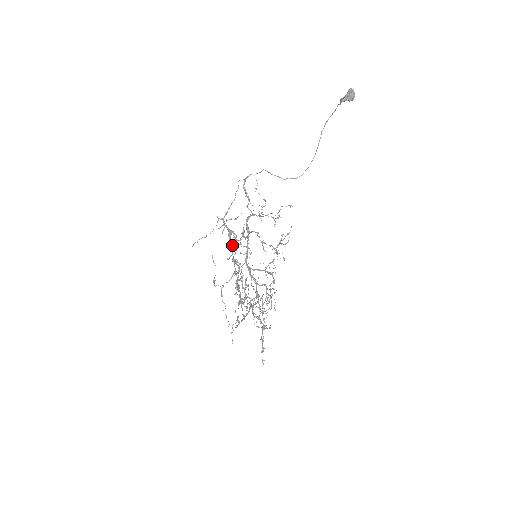
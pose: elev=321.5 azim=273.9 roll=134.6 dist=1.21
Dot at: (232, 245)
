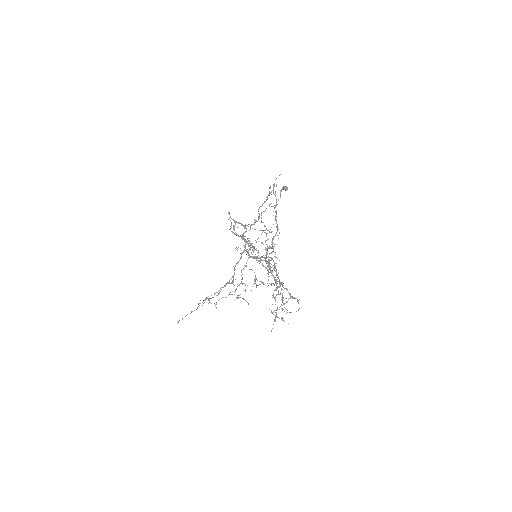
Dot at: (239, 223)
